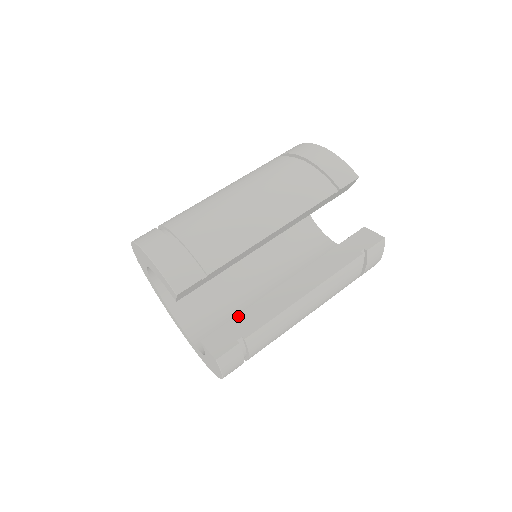
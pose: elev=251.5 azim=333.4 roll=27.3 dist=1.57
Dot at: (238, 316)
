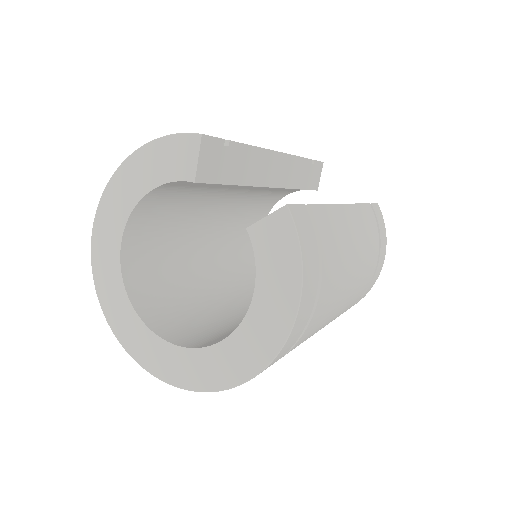
Dot at: occluded
